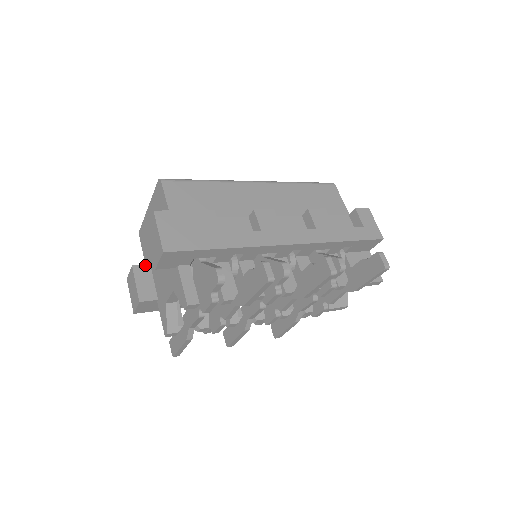
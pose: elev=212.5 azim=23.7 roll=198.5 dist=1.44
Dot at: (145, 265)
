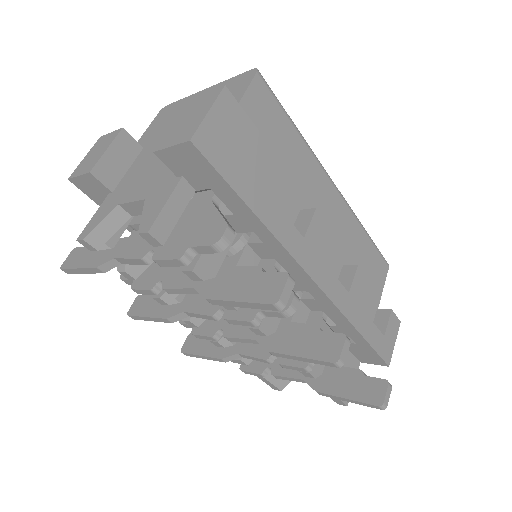
Dot at: (137, 143)
